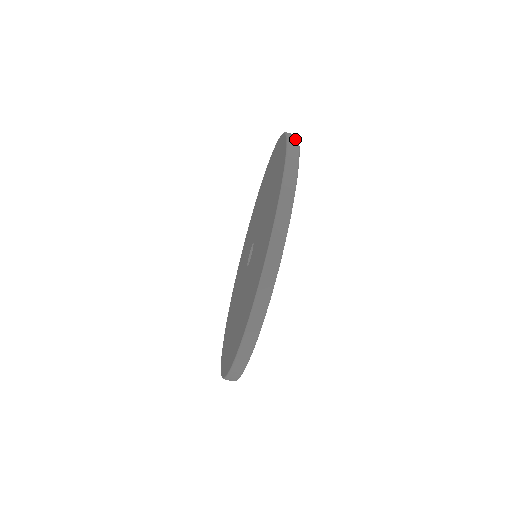
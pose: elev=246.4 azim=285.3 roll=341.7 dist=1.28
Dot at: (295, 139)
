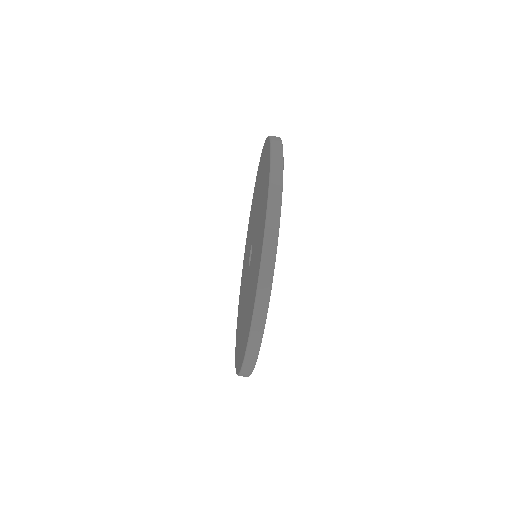
Dot at: (270, 261)
